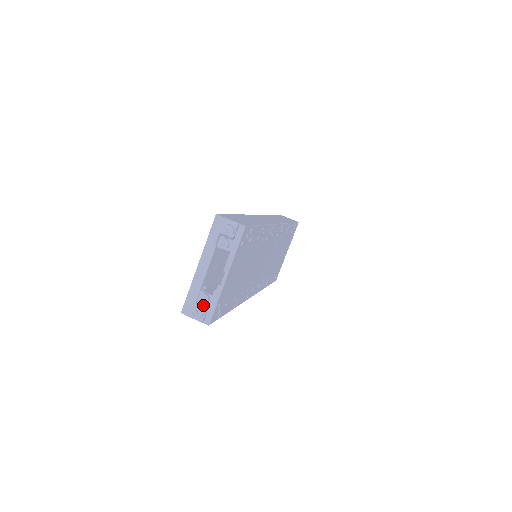
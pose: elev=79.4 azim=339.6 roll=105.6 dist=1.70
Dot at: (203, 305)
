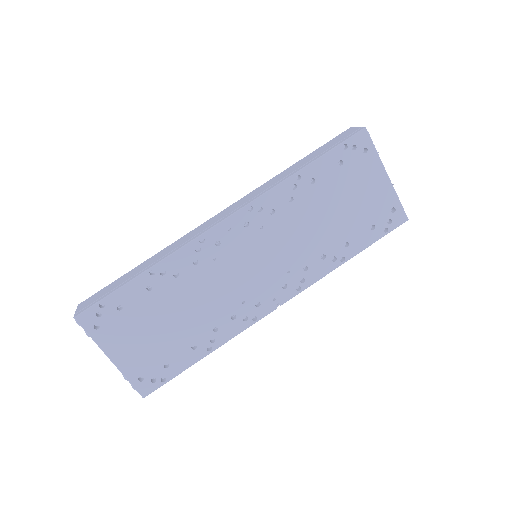
Dot at: (140, 377)
